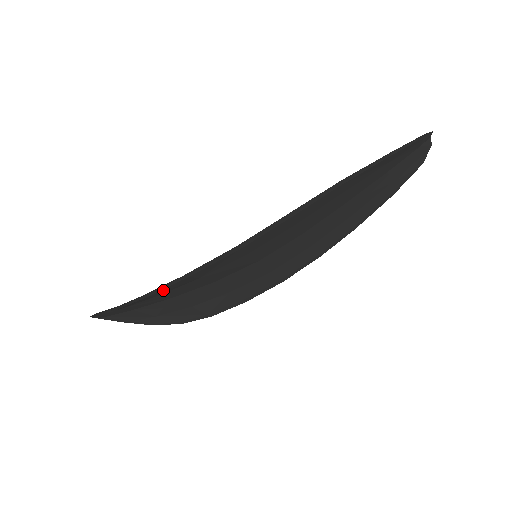
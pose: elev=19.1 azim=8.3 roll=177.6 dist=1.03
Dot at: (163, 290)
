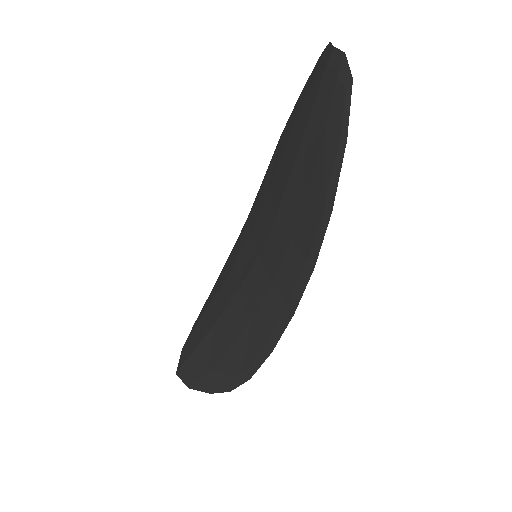
Dot at: (251, 357)
